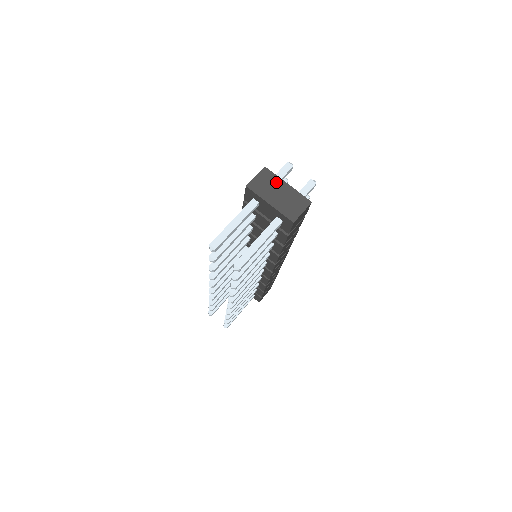
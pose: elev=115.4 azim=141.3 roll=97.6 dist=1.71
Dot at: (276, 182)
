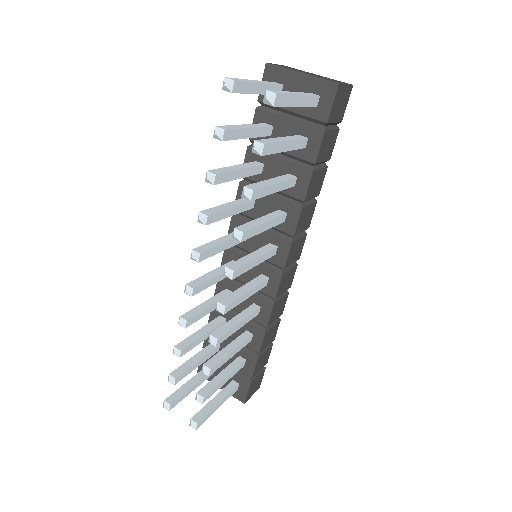
Dot at: (302, 71)
